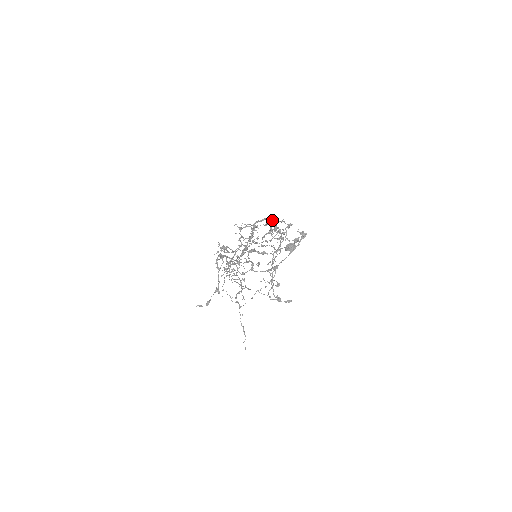
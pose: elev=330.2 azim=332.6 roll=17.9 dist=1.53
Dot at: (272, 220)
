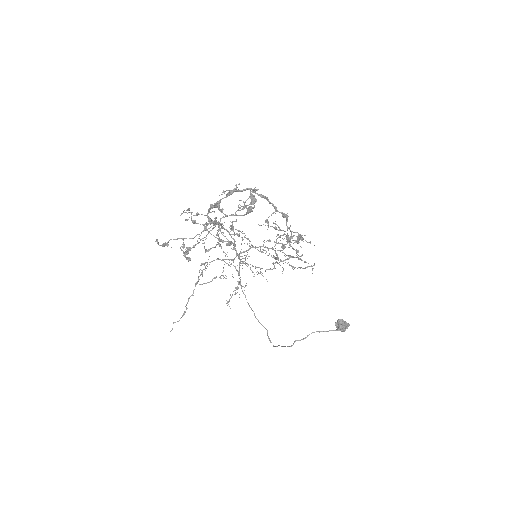
Dot at: (277, 210)
